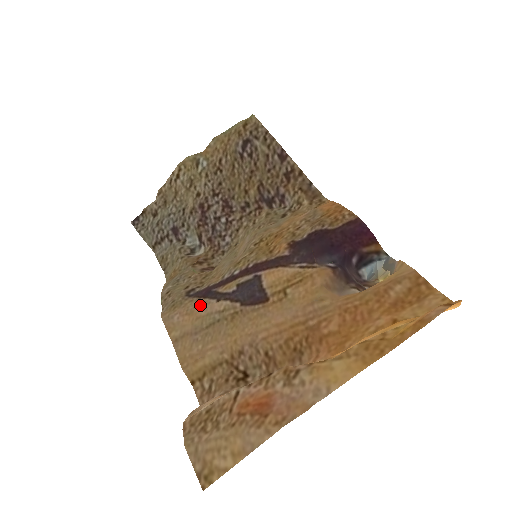
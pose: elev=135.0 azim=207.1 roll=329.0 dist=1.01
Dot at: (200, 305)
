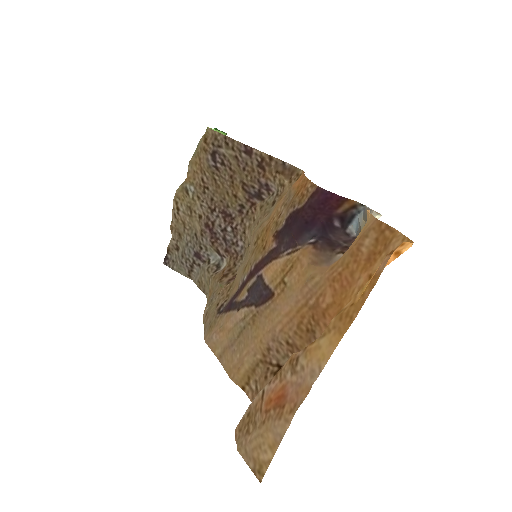
Dot at: (227, 319)
